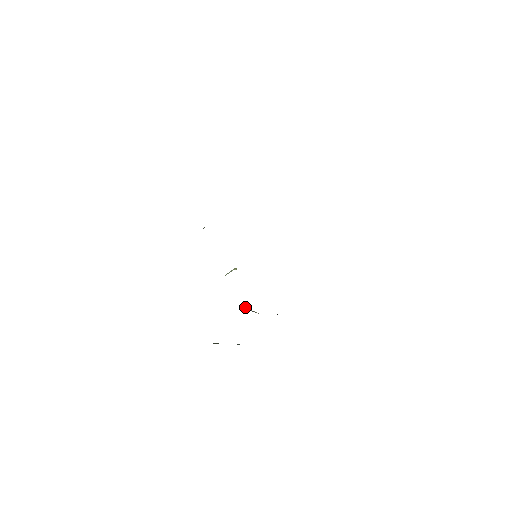
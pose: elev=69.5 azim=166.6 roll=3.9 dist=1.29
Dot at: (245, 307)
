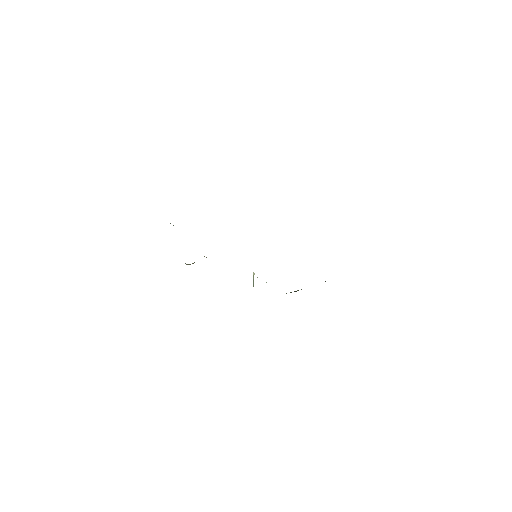
Dot at: occluded
